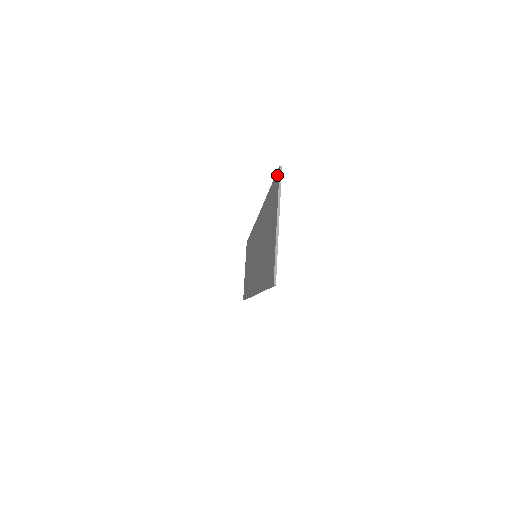
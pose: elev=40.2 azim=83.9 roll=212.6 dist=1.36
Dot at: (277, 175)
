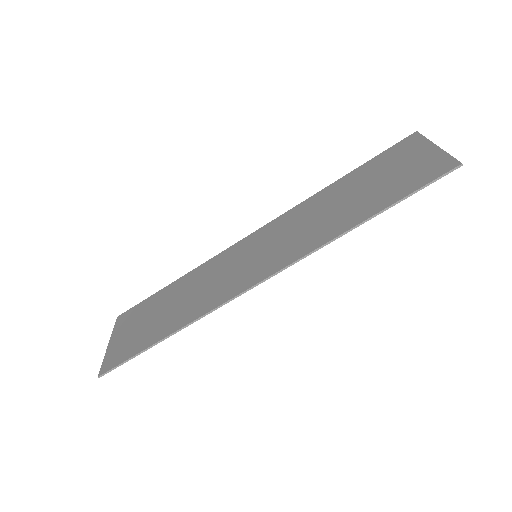
Dot at: (408, 138)
